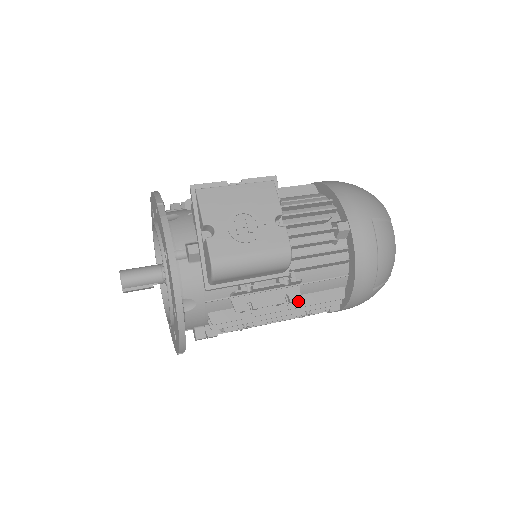
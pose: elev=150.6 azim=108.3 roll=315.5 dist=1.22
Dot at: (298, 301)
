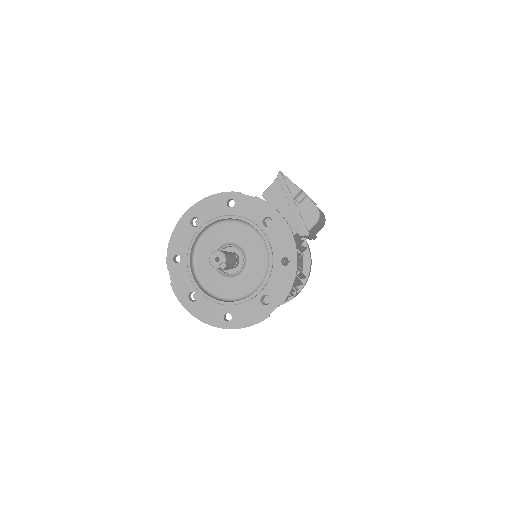
Dot at: (298, 275)
